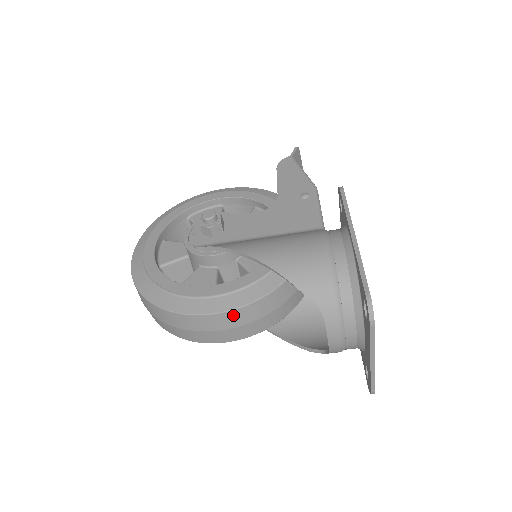
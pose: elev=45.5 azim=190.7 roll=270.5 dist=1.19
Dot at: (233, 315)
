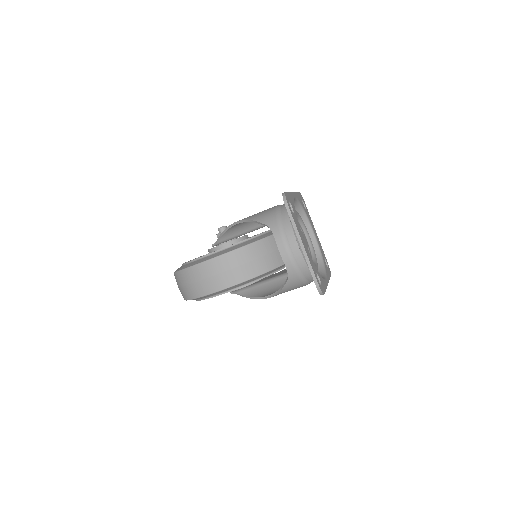
Dot at: (224, 259)
